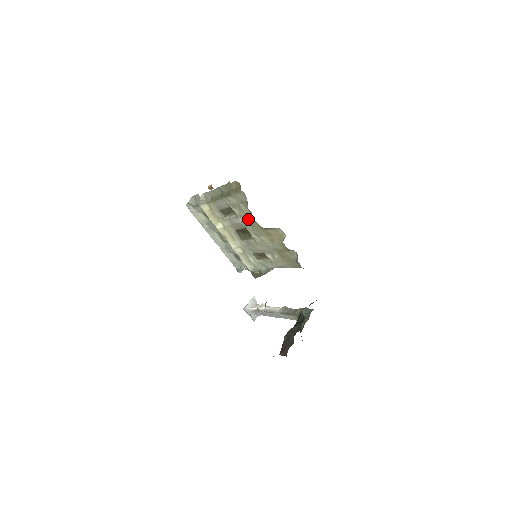
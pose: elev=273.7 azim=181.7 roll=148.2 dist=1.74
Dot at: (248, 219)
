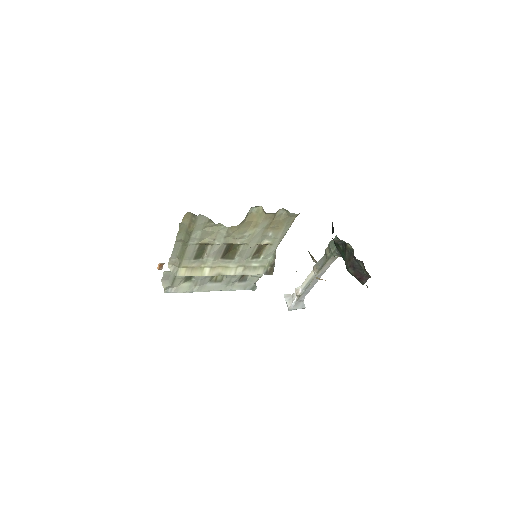
Dot at: (223, 233)
